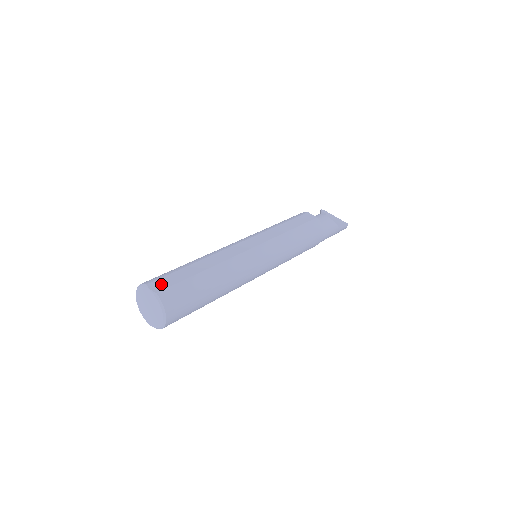
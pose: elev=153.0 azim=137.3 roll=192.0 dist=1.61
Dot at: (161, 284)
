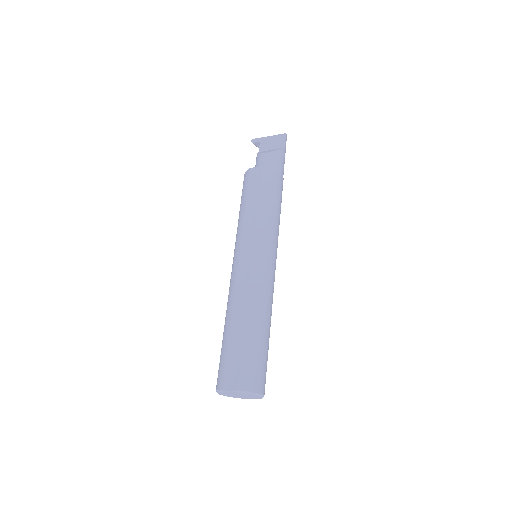
Dot at: (231, 378)
